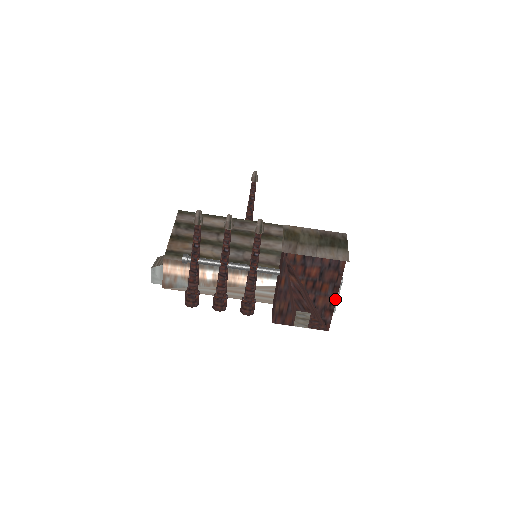
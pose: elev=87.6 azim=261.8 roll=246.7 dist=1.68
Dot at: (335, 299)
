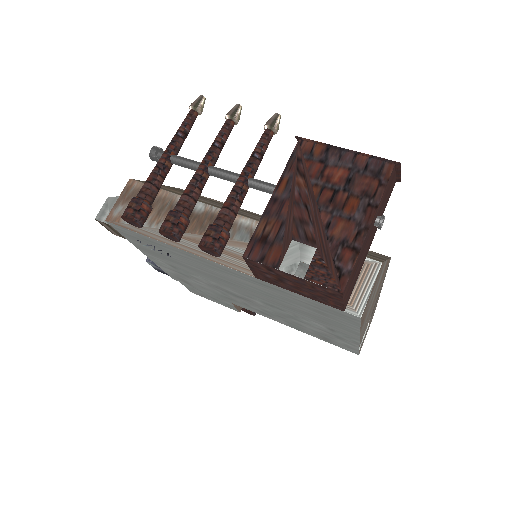
Dot at: (366, 229)
